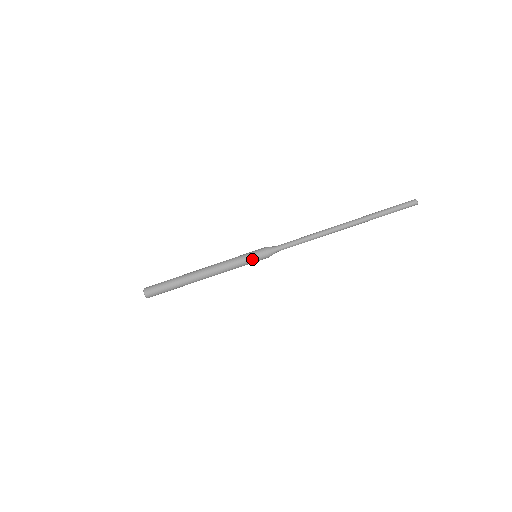
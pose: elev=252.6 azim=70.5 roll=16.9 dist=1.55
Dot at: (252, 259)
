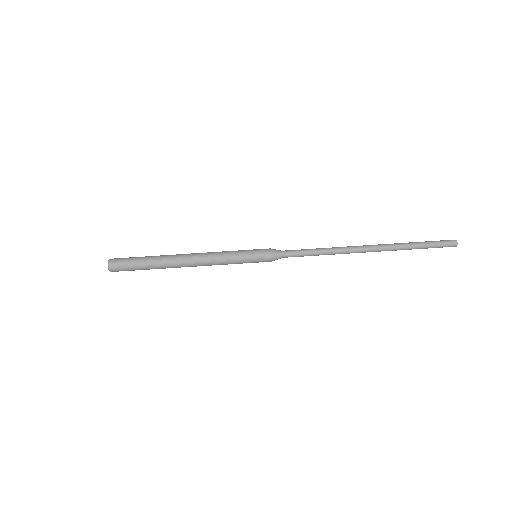
Dot at: (251, 255)
